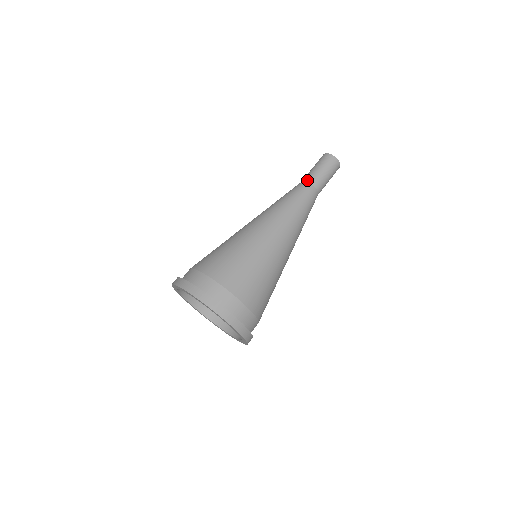
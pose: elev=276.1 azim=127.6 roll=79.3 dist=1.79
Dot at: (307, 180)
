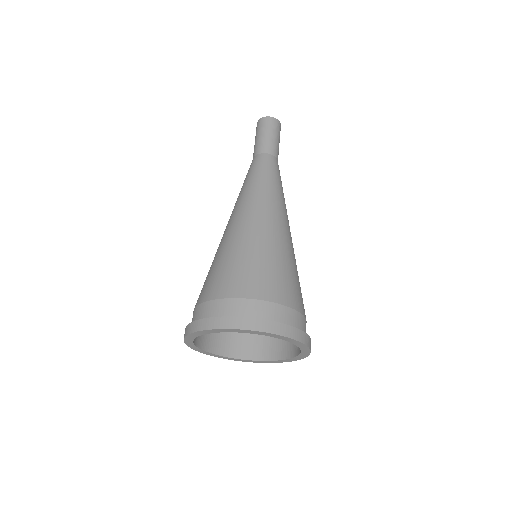
Dot at: (258, 152)
